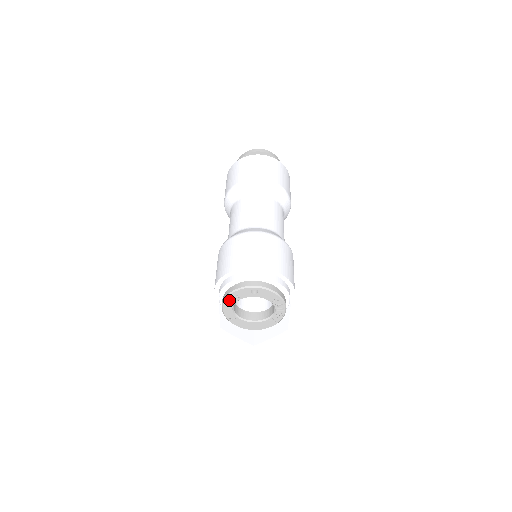
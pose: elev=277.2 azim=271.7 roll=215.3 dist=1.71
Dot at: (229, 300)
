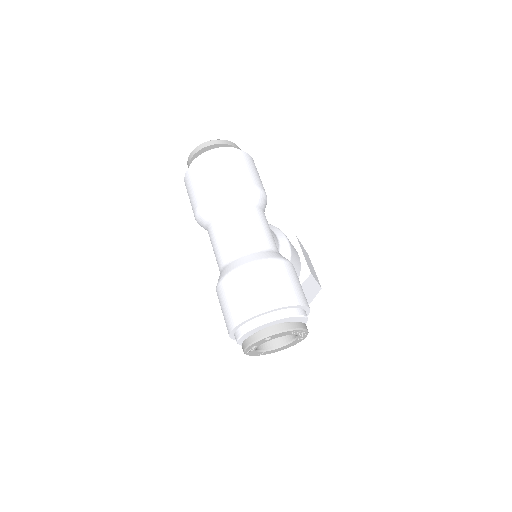
Dot at: (248, 350)
